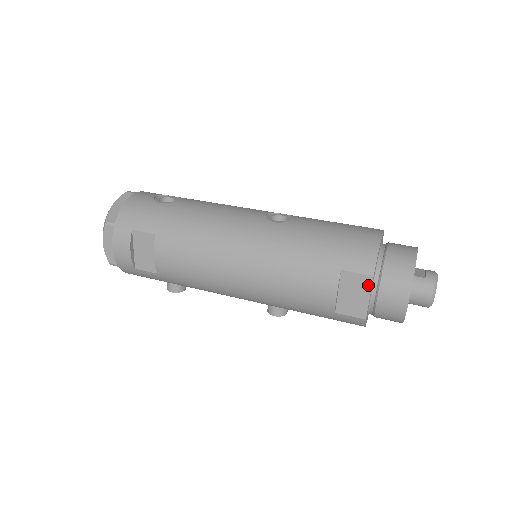
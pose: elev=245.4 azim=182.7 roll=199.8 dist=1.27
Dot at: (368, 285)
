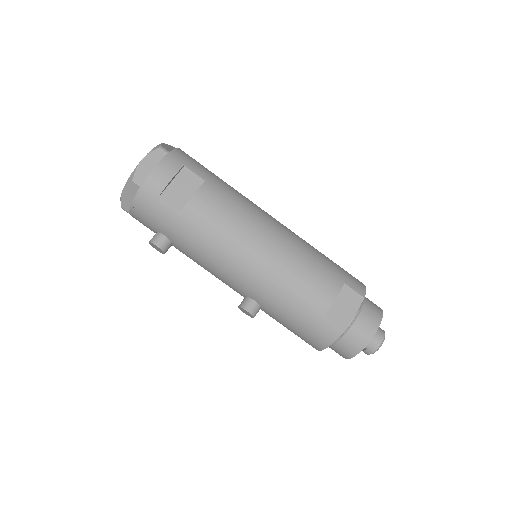
Dot at: (358, 303)
